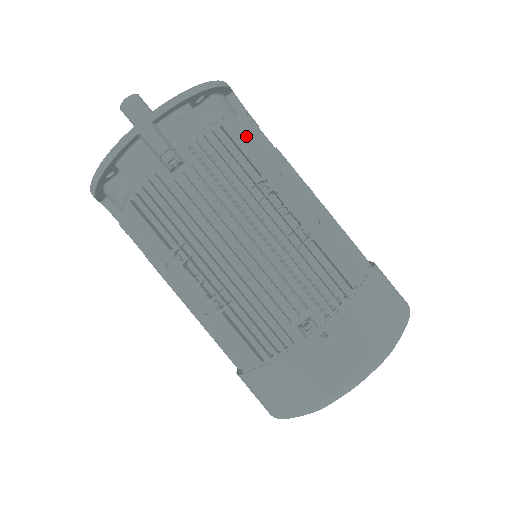
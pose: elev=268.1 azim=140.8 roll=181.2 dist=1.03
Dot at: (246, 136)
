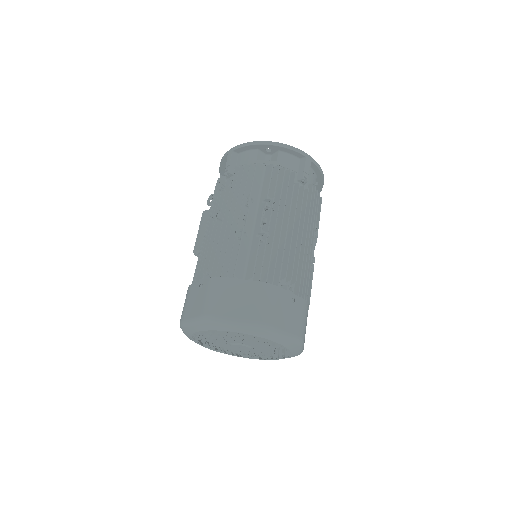
Dot at: occluded
